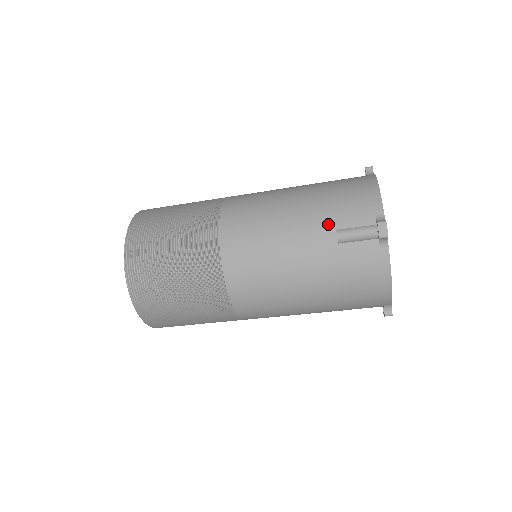
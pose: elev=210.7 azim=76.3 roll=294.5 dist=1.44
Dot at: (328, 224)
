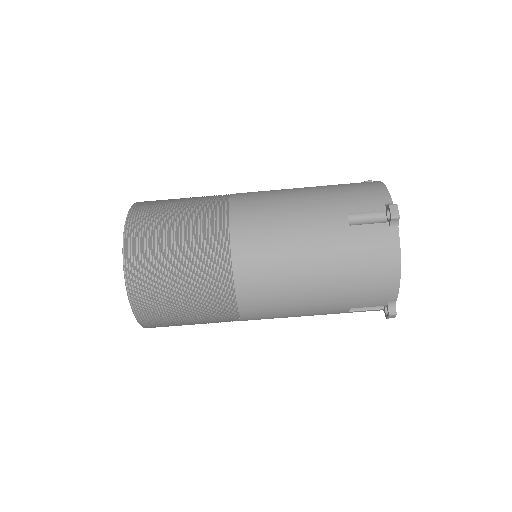
Dot at: (339, 208)
